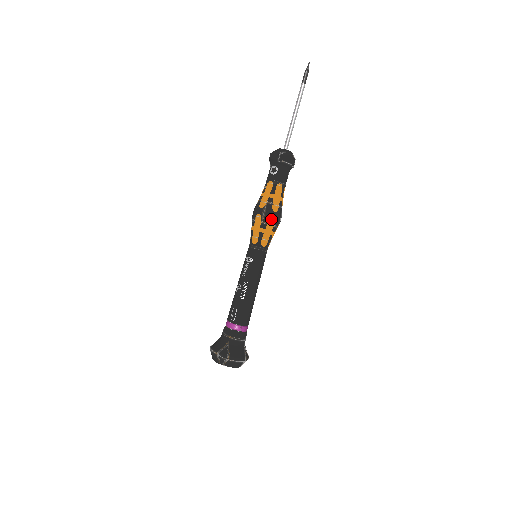
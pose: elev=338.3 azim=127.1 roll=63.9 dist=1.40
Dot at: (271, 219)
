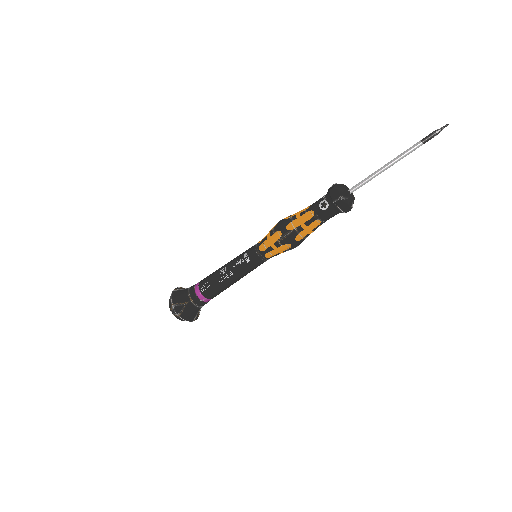
Dot at: (288, 244)
